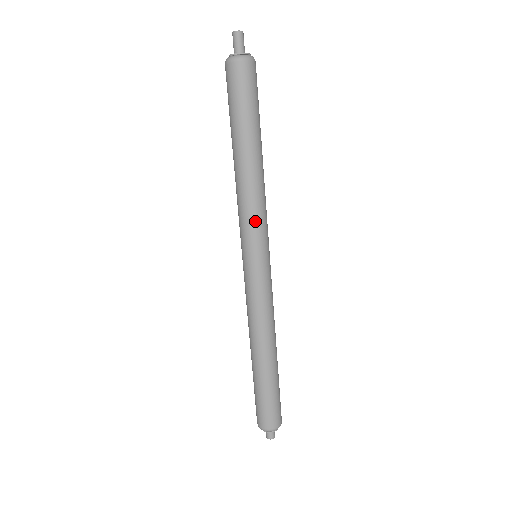
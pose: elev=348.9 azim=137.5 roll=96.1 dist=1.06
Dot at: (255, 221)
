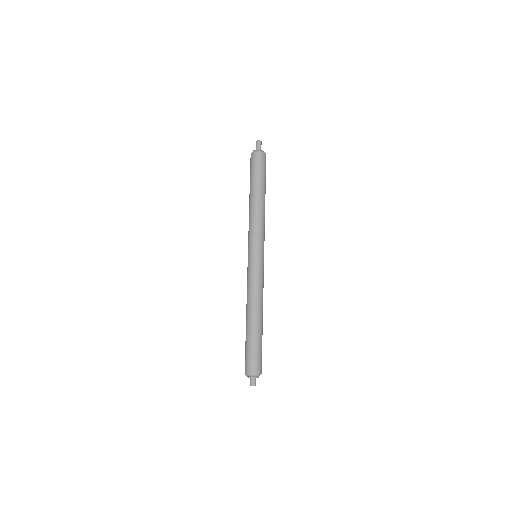
Dot at: (263, 233)
